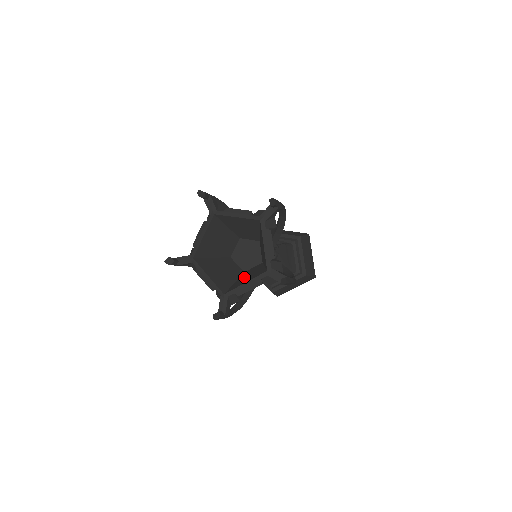
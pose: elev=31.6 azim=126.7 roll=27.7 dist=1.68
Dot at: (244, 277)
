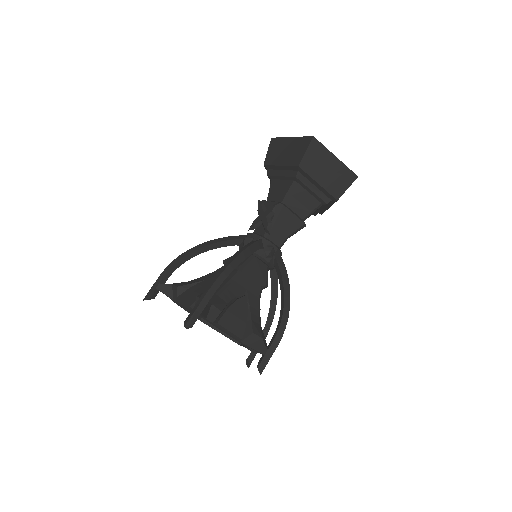
Dot at: occluded
